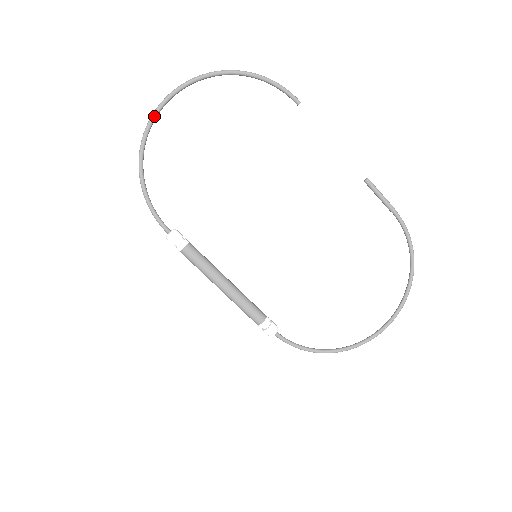
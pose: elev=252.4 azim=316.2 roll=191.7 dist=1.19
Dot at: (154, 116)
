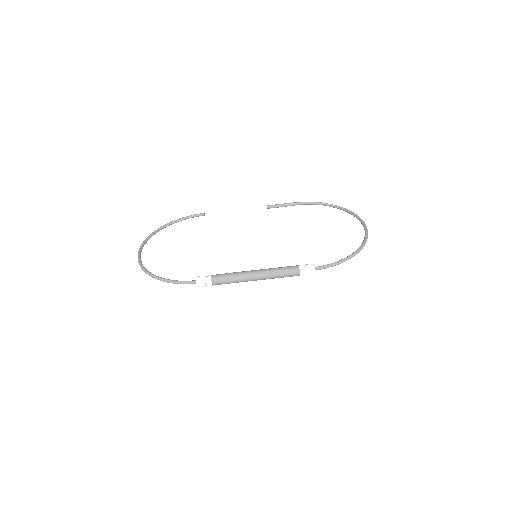
Dot at: (139, 258)
